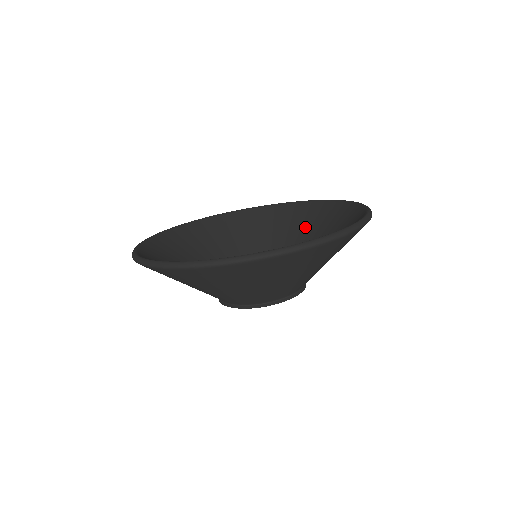
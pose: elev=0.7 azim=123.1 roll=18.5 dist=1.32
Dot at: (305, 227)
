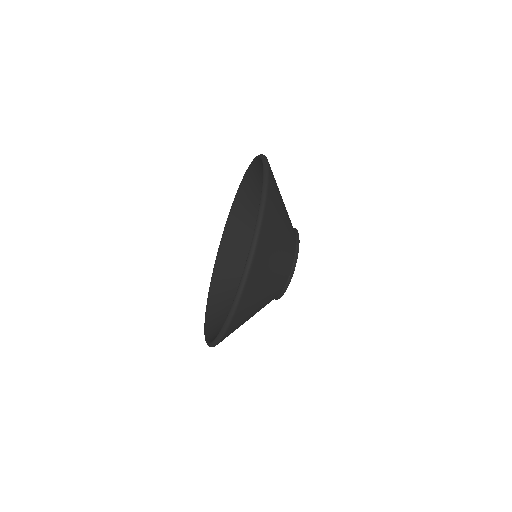
Dot at: occluded
